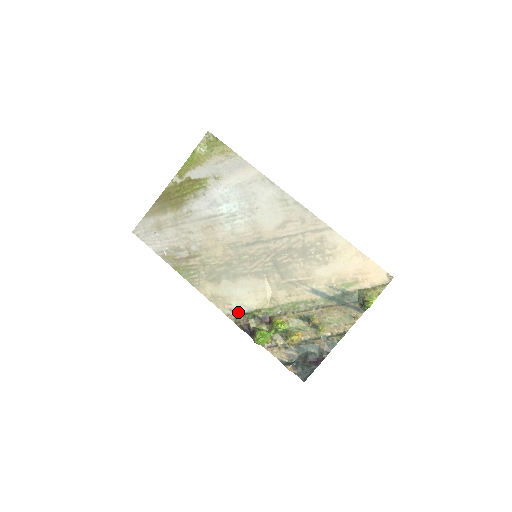
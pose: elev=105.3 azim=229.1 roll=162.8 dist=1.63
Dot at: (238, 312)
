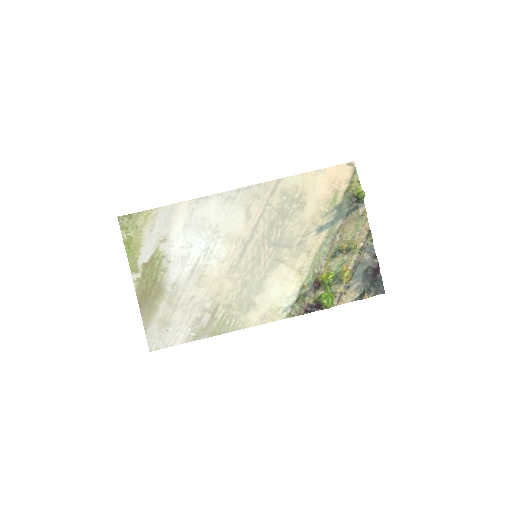
Dot at: (291, 306)
